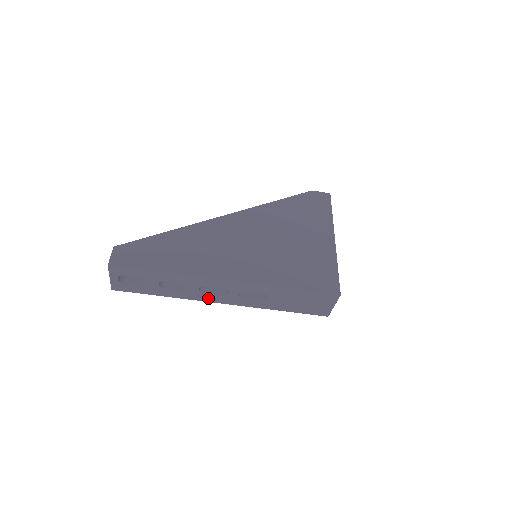
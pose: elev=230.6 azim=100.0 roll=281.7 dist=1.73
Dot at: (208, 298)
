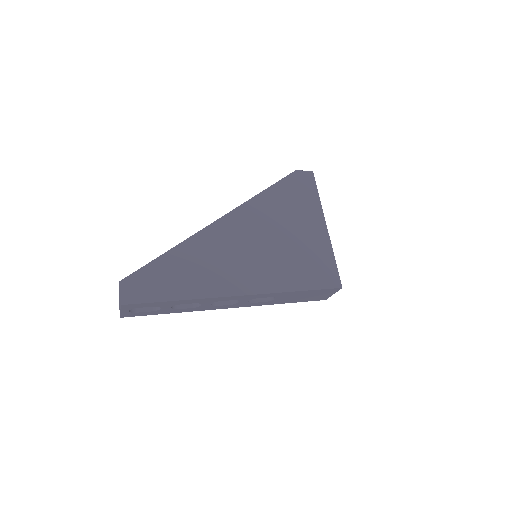
Dot at: (218, 307)
